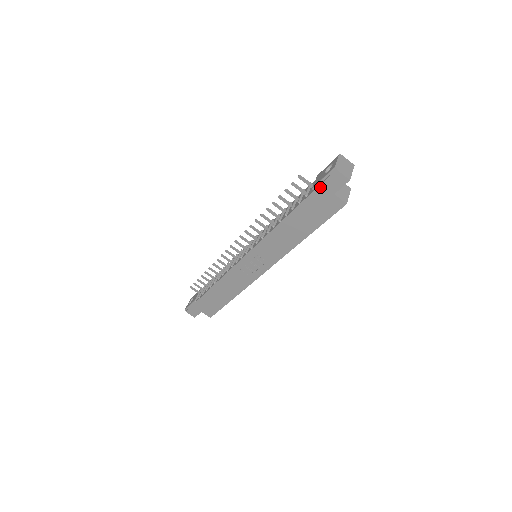
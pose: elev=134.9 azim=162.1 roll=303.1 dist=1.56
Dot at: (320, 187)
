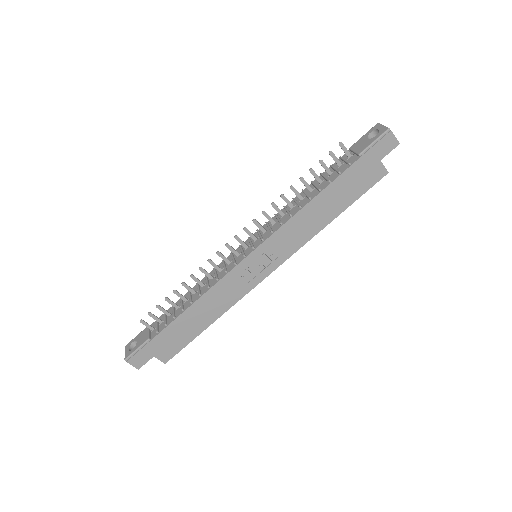
Dot at: (369, 152)
